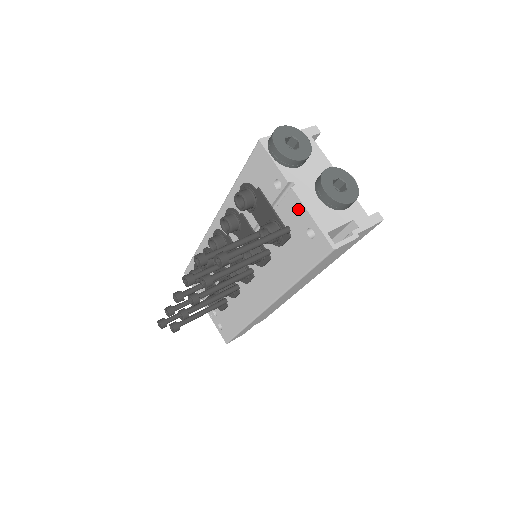
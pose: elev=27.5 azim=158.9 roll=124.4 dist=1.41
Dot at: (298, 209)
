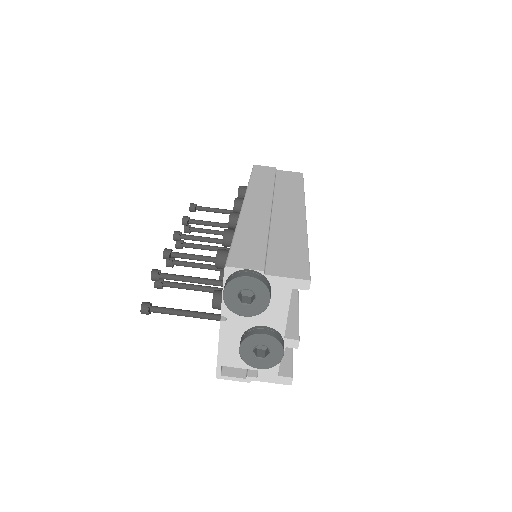
Dot at: occluded
